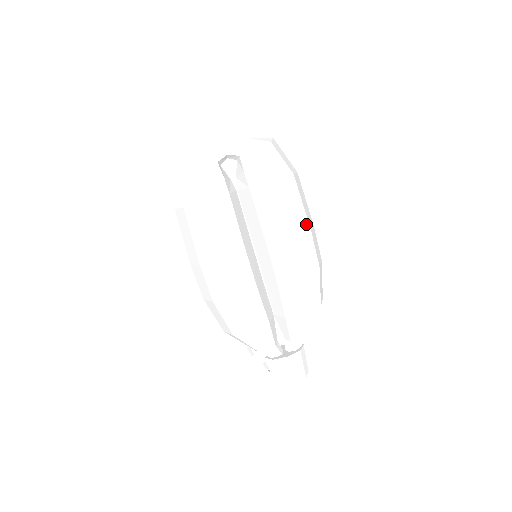
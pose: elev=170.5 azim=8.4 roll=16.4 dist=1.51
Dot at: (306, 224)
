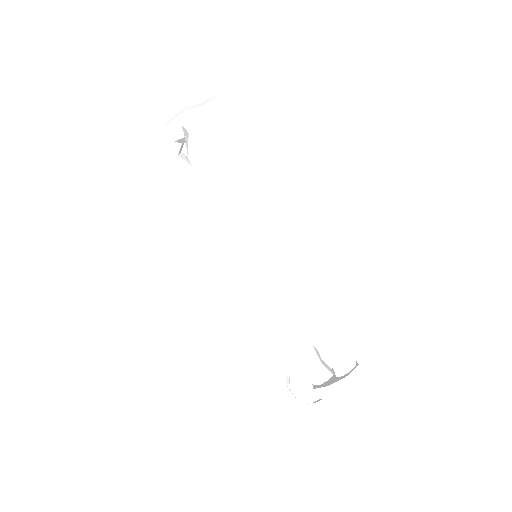
Dot at: (281, 203)
